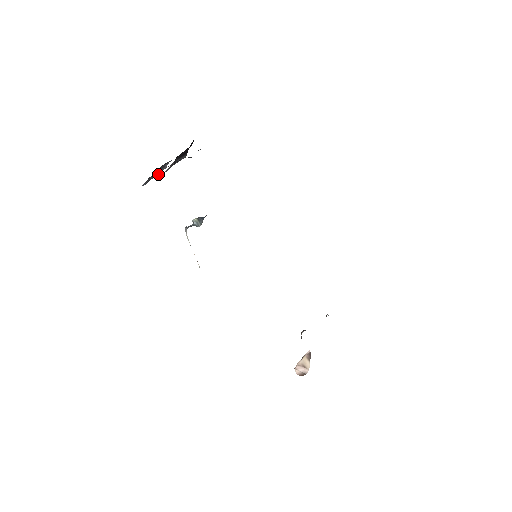
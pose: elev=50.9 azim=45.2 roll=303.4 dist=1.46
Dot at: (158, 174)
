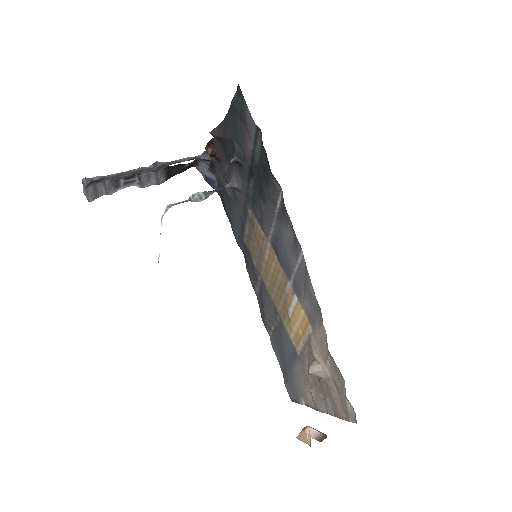
Dot at: (93, 196)
